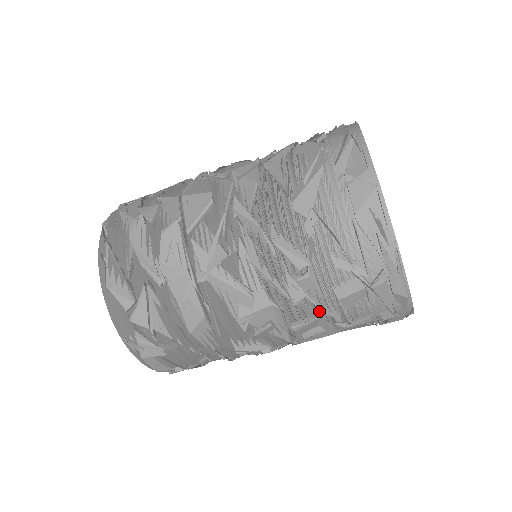
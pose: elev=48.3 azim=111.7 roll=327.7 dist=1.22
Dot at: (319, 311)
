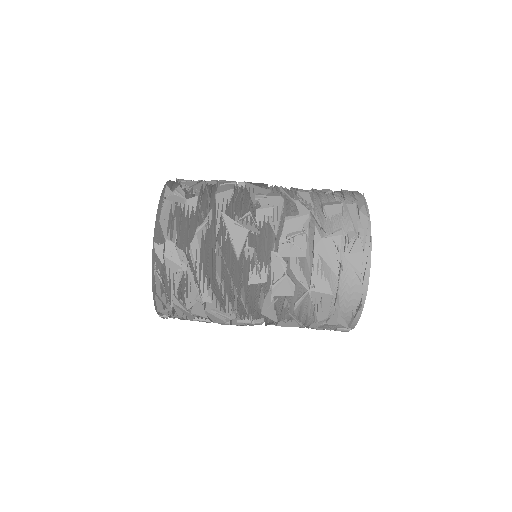
Dot at: (307, 215)
